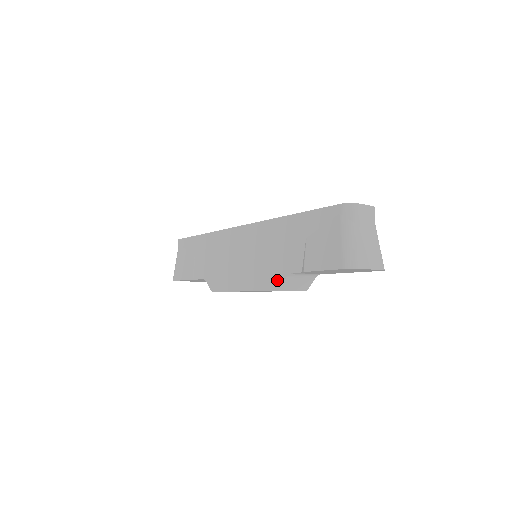
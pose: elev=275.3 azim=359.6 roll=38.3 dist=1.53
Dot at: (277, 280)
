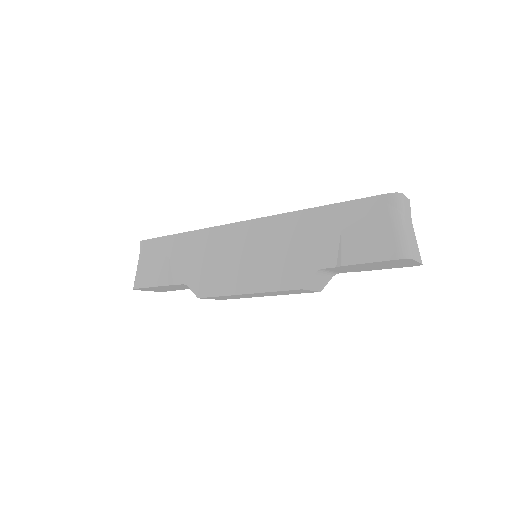
Dot at: (300, 278)
